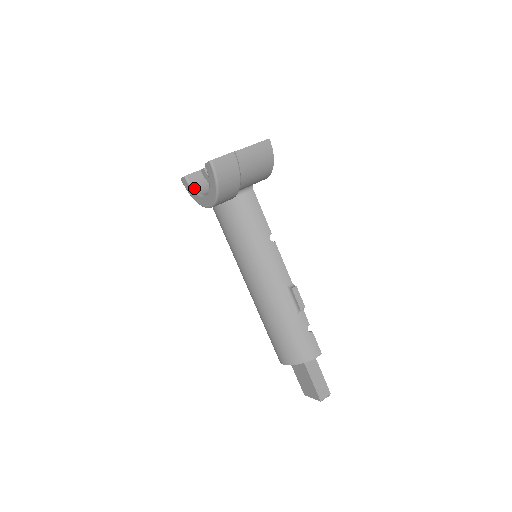
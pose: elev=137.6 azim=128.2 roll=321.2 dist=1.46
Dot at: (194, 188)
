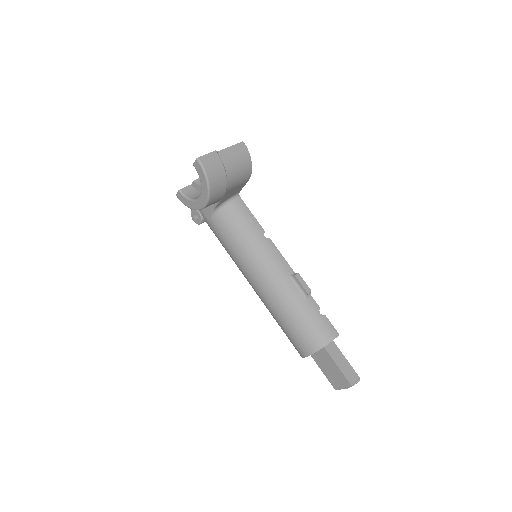
Dot at: (189, 197)
